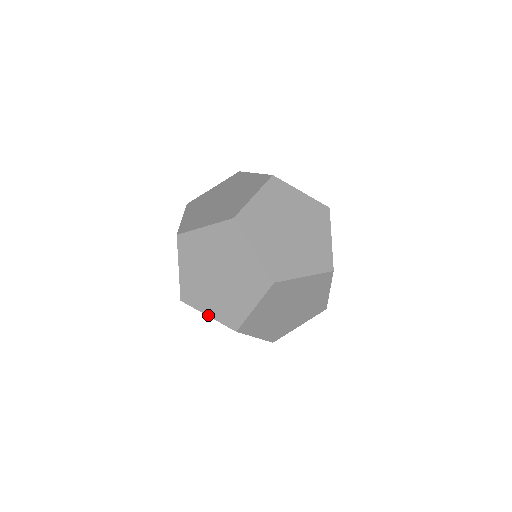
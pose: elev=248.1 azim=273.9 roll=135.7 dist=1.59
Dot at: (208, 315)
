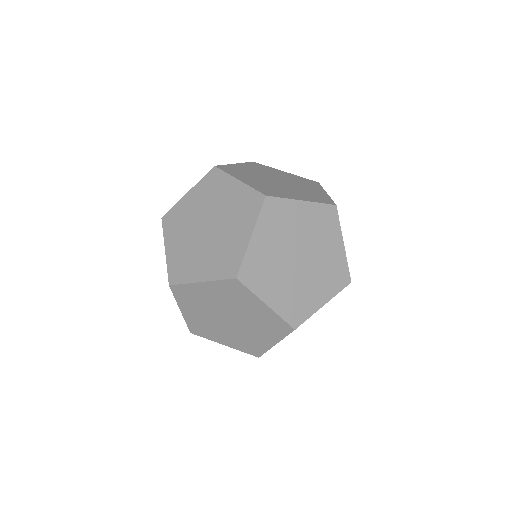
Dot at: (201, 281)
